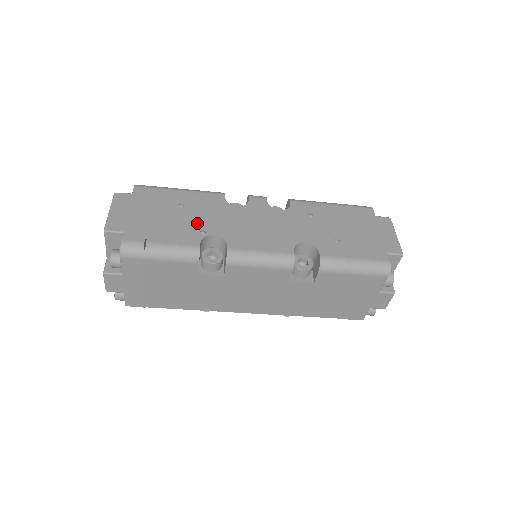
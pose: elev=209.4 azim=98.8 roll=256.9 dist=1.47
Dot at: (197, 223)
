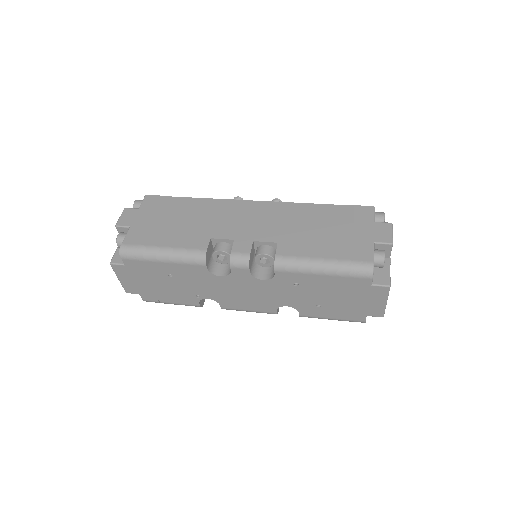
Dot at: (190, 290)
